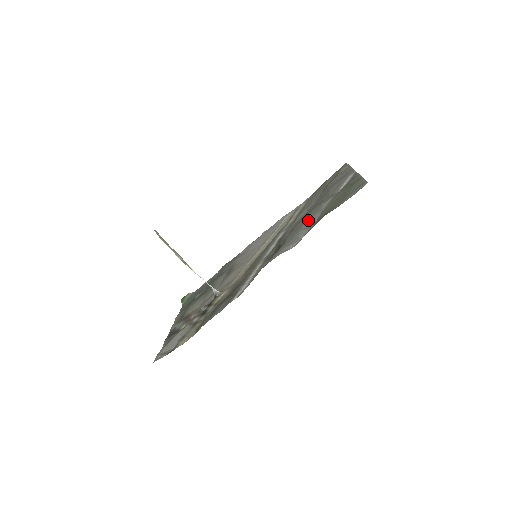
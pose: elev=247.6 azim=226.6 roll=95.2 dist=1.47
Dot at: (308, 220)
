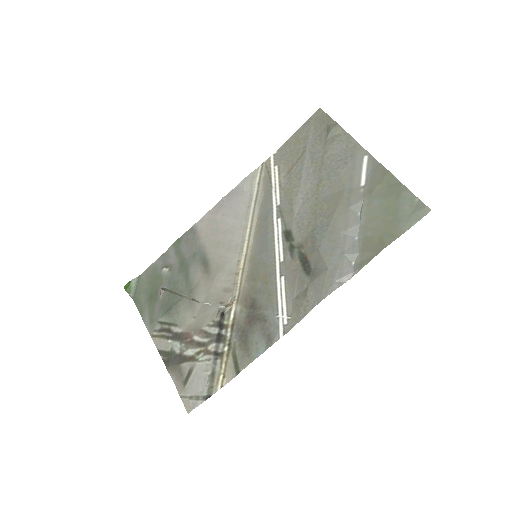
Dot at: (344, 234)
